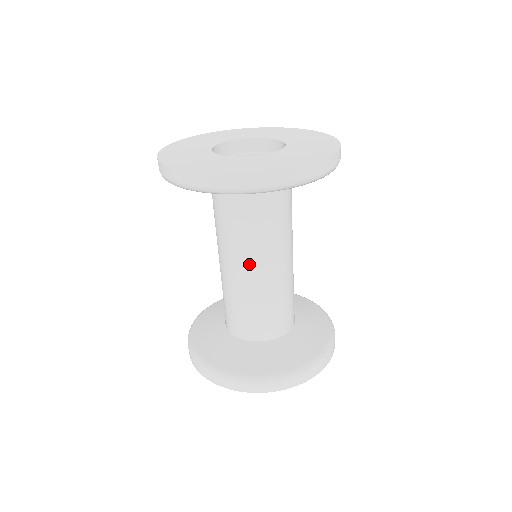
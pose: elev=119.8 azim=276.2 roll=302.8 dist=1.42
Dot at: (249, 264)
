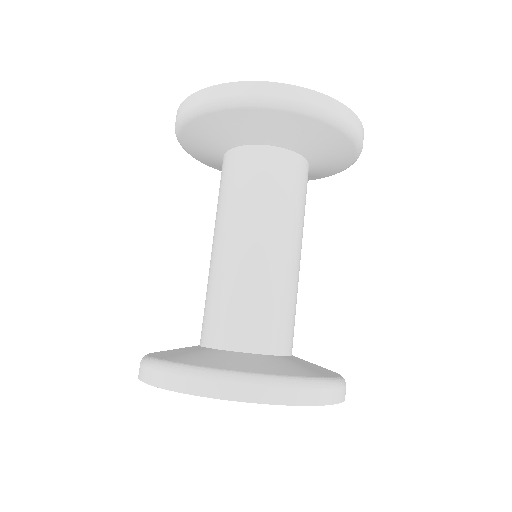
Dot at: (246, 233)
